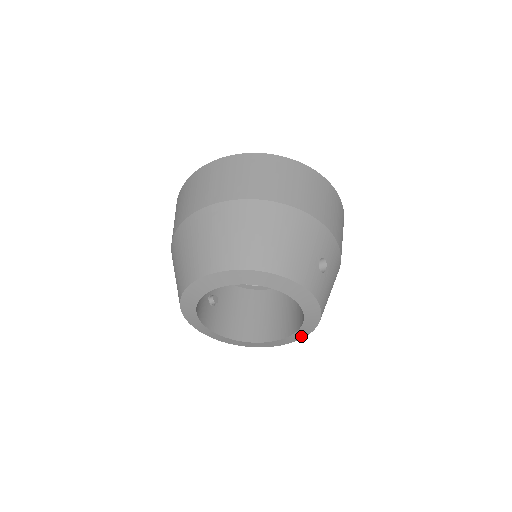
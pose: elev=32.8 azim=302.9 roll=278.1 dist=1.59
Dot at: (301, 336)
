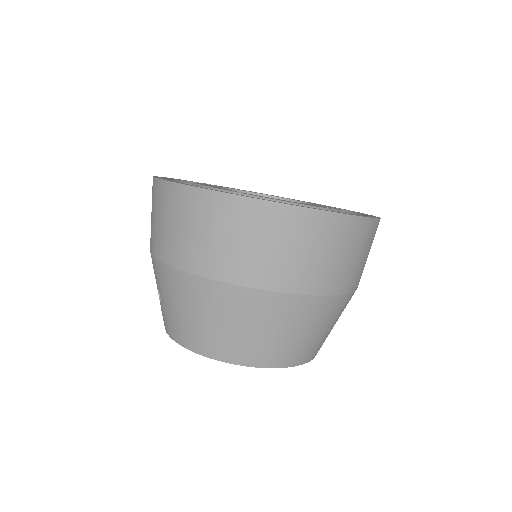
Dot at: occluded
